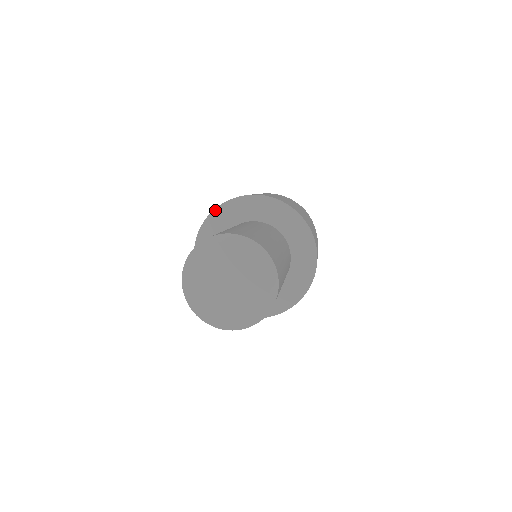
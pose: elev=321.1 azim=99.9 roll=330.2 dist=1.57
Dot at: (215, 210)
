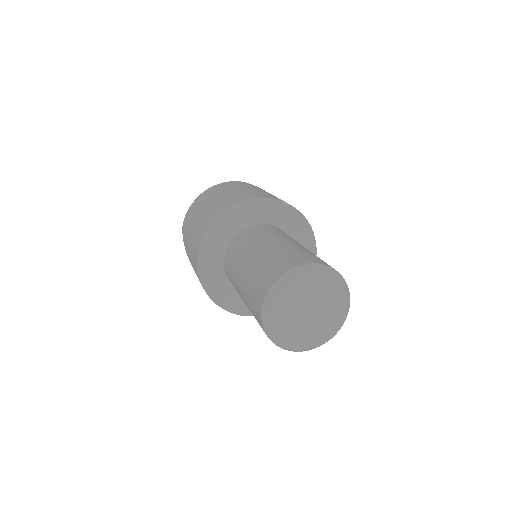
Dot at: (199, 254)
